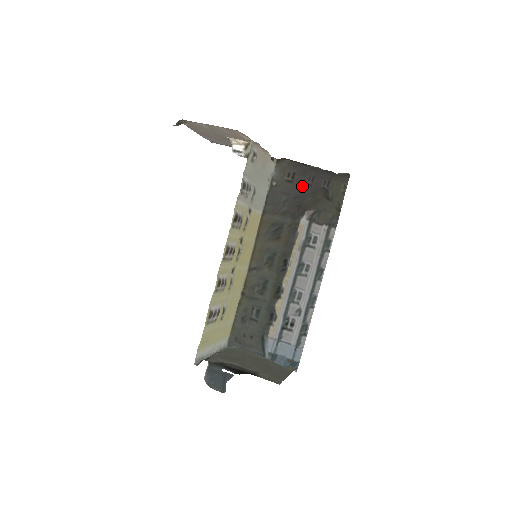
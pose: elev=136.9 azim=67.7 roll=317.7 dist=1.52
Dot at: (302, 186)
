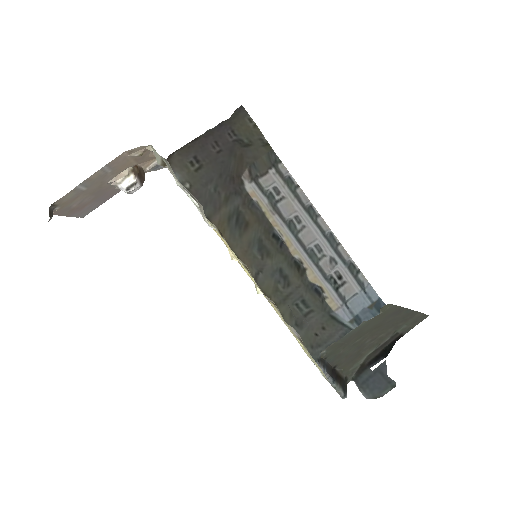
Dot at: (214, 160)
